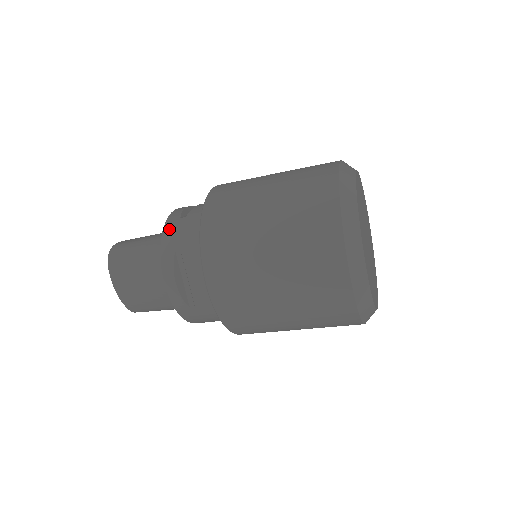
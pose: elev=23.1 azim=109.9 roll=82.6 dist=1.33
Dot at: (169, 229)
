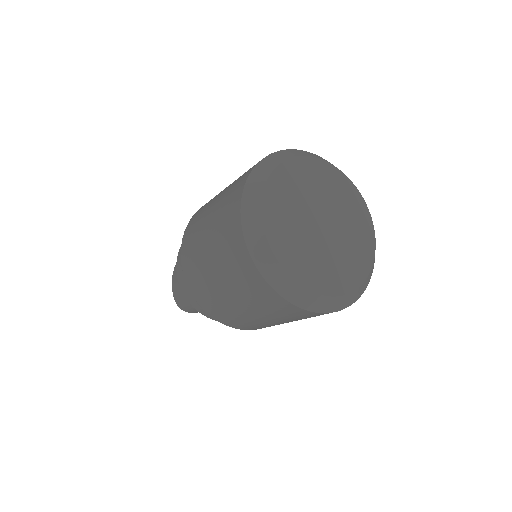
Dot at: occluded
